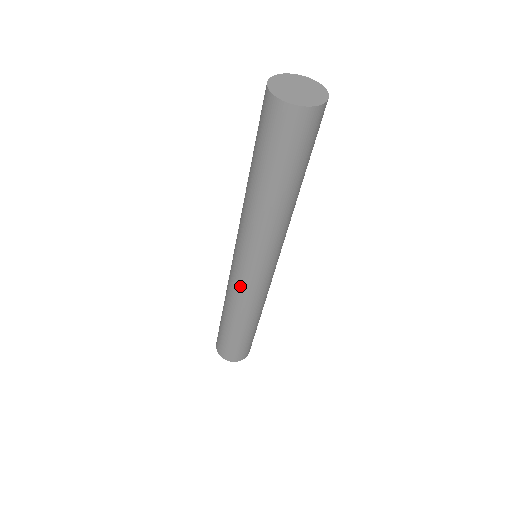
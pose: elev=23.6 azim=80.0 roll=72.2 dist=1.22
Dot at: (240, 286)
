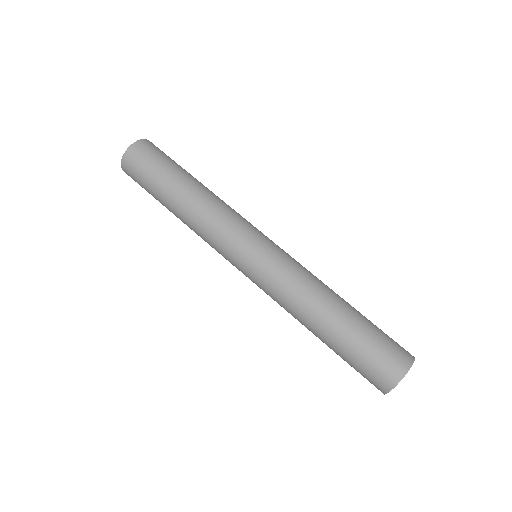
Dot at: occluded
